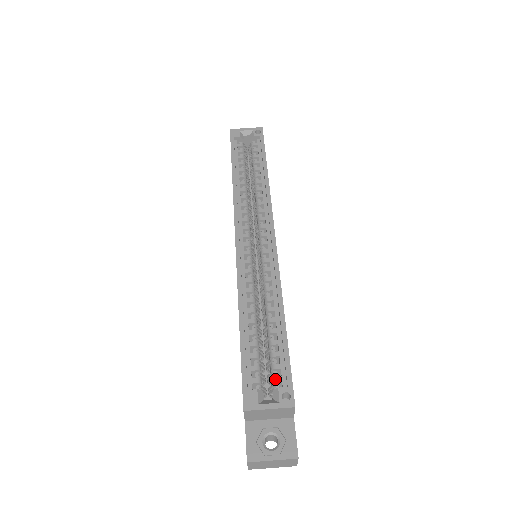
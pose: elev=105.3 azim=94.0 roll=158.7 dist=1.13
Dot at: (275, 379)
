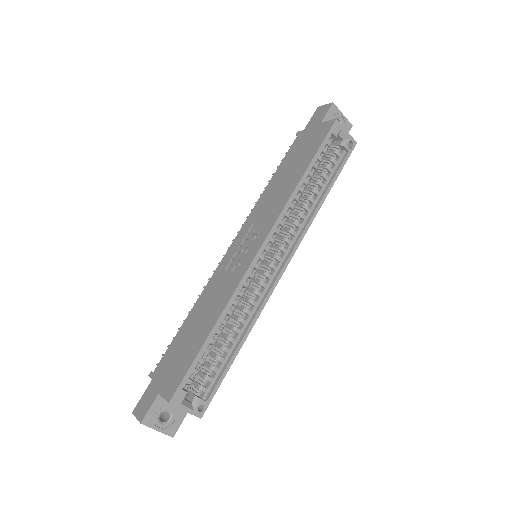
Dot at: (202, 388)
